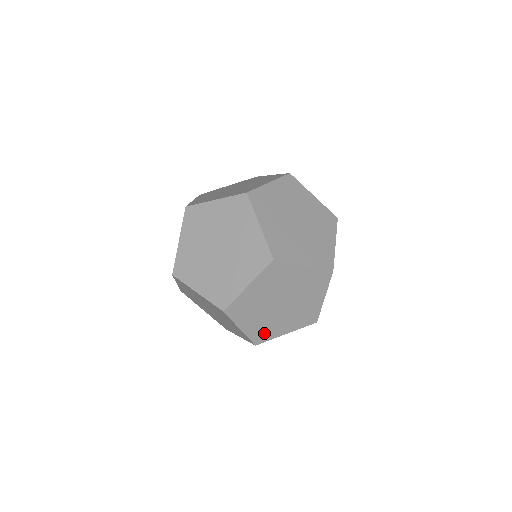
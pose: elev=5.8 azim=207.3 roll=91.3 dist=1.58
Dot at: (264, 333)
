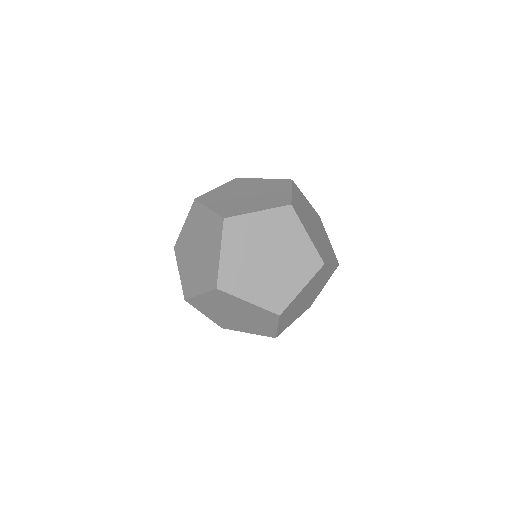
Dot at: (227, 324)
